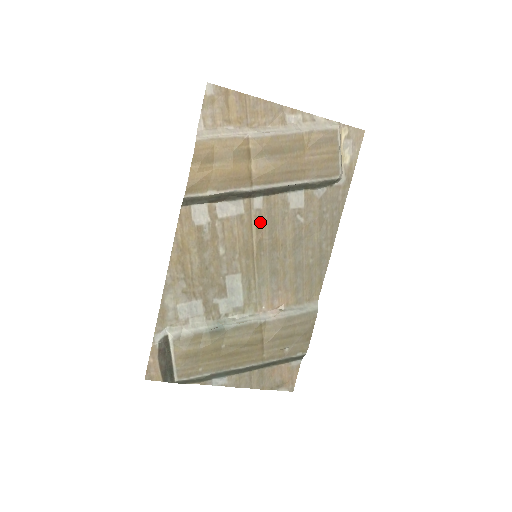
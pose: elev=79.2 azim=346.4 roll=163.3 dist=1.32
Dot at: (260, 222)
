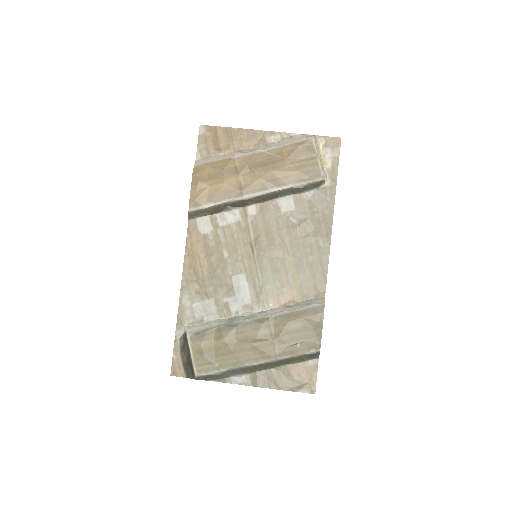
Dot at: (256, 226)
